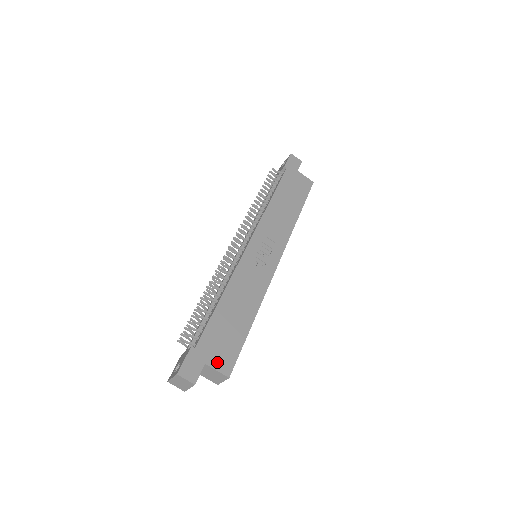
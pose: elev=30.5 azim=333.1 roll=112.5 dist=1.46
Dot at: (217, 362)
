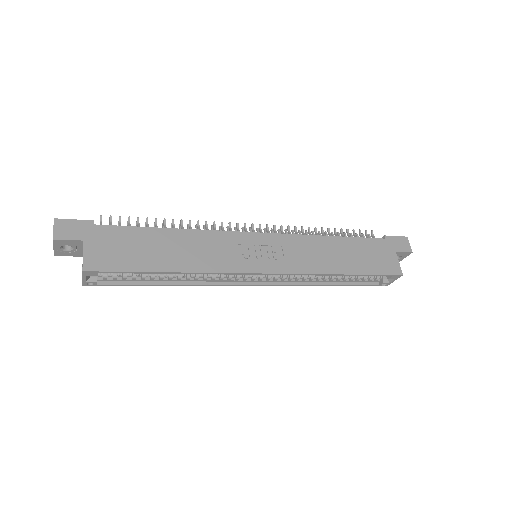
Dot at: (93, 252)
